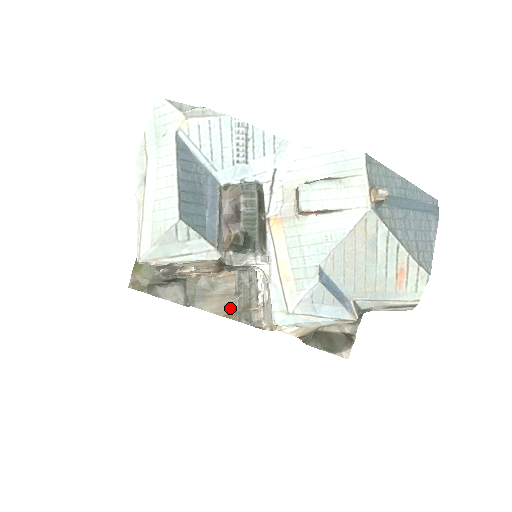
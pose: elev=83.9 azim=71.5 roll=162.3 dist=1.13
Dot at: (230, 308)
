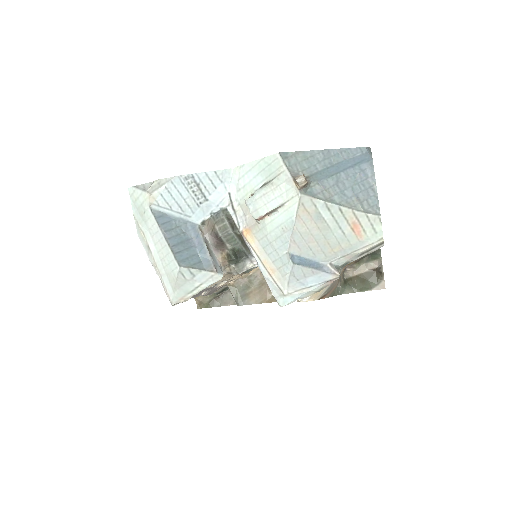
Dot at: (269, 294)
